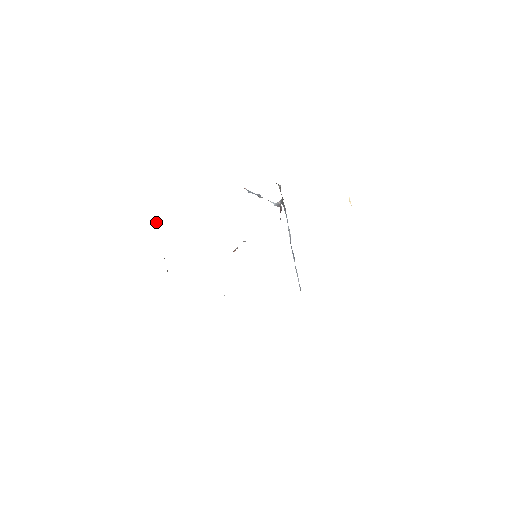
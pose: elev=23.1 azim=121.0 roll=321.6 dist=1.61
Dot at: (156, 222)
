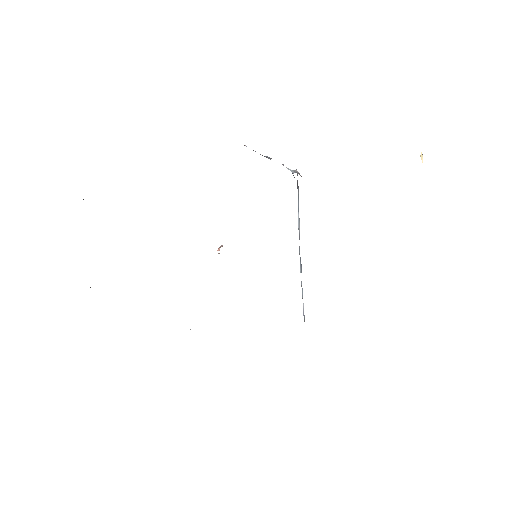
Dot at: (83, 199)
